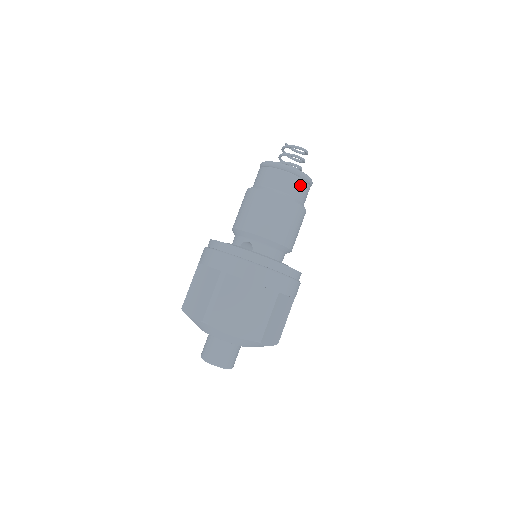
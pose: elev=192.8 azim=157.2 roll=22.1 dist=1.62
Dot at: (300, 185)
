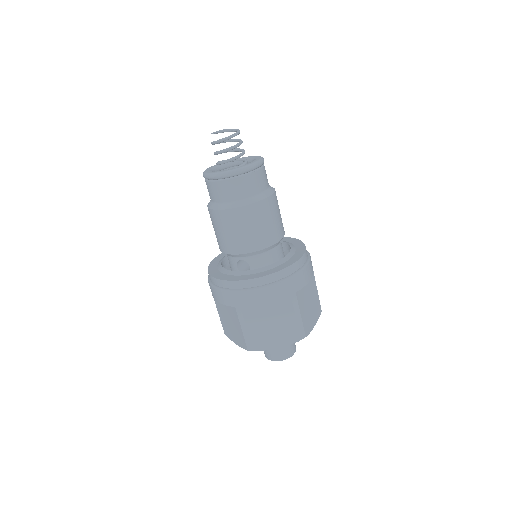
Dot at: (253, 179)
